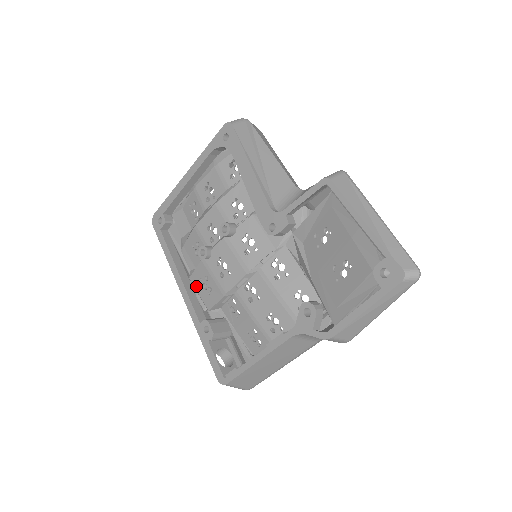
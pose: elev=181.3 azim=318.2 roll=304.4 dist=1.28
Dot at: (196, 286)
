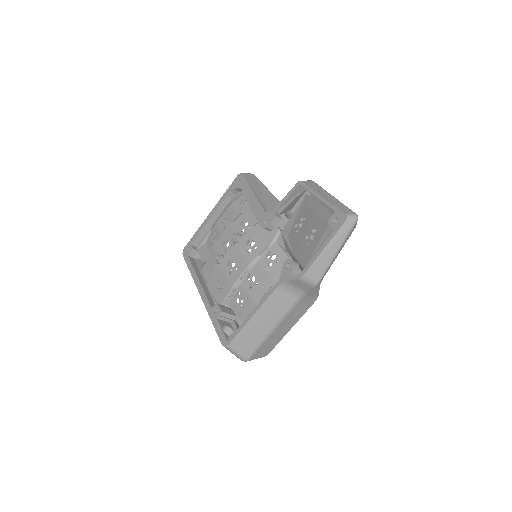
Dot at: (211, 289)
